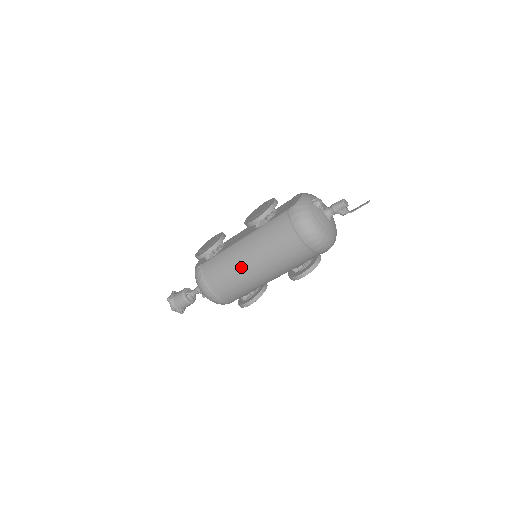
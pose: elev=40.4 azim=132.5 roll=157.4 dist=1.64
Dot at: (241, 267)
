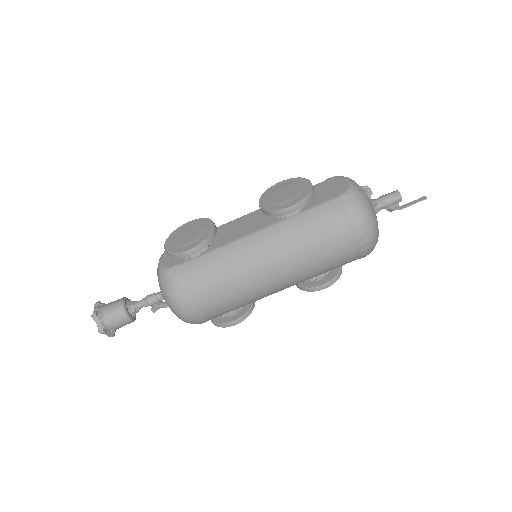
Dot at: (254, 273)
